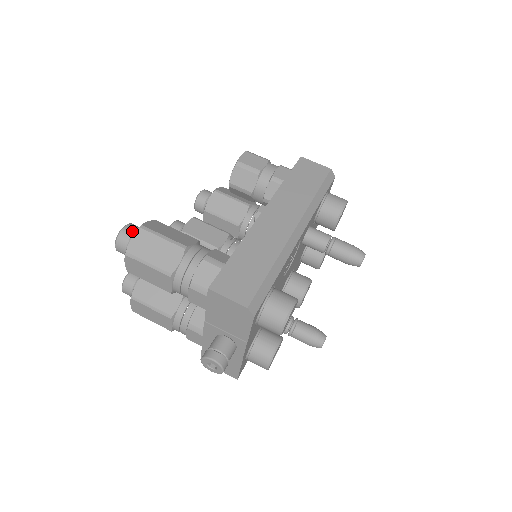
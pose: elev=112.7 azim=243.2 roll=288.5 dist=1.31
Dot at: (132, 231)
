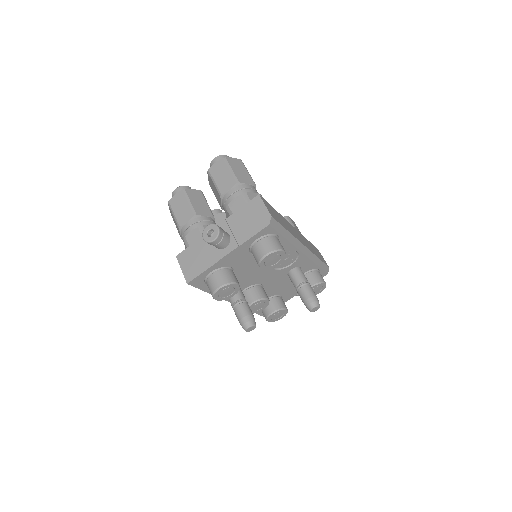
Dot at: occluded
